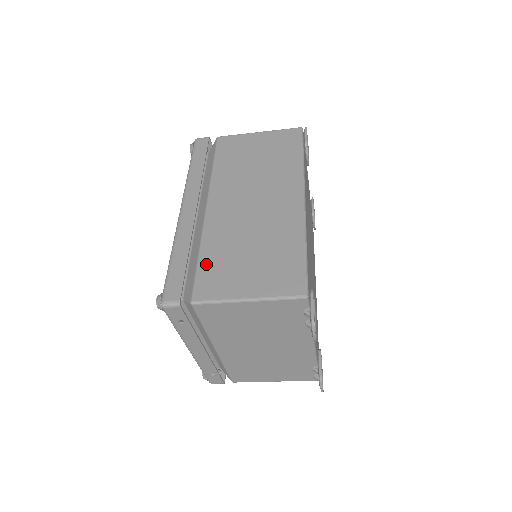
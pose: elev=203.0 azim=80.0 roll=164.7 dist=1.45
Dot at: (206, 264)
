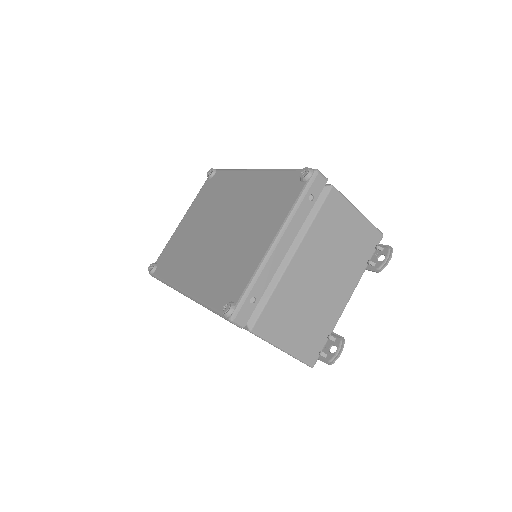
Dot at: occluded
